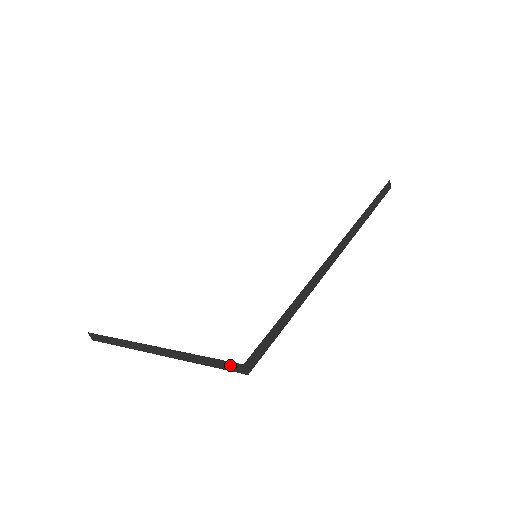
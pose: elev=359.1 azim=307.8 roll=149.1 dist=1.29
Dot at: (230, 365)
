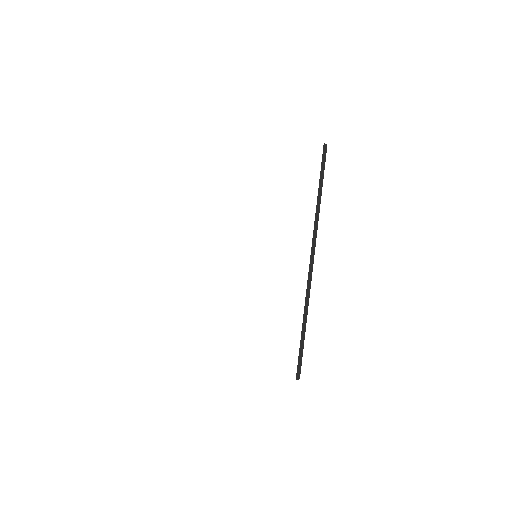
Dot at: occluded
